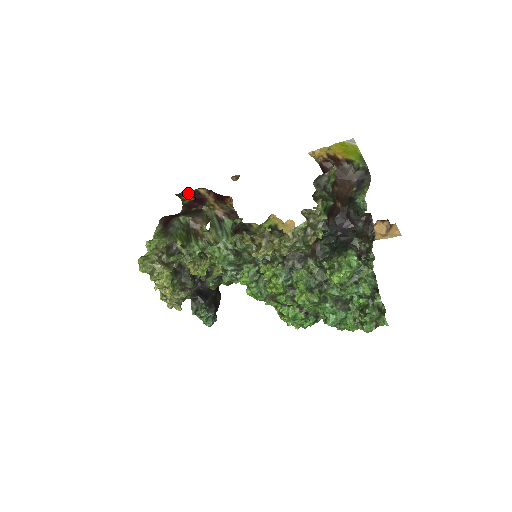
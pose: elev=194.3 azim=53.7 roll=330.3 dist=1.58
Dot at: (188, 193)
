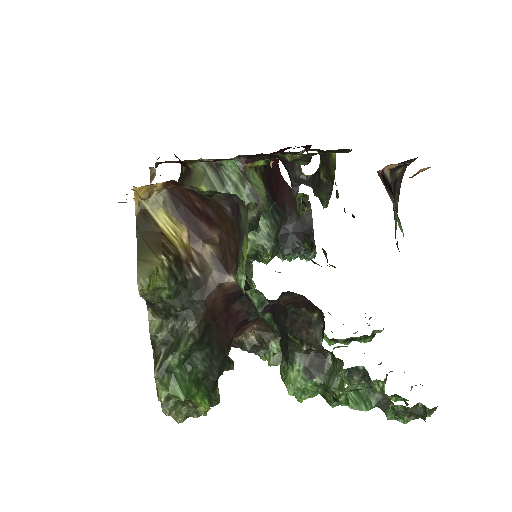
Dot at: occluded
